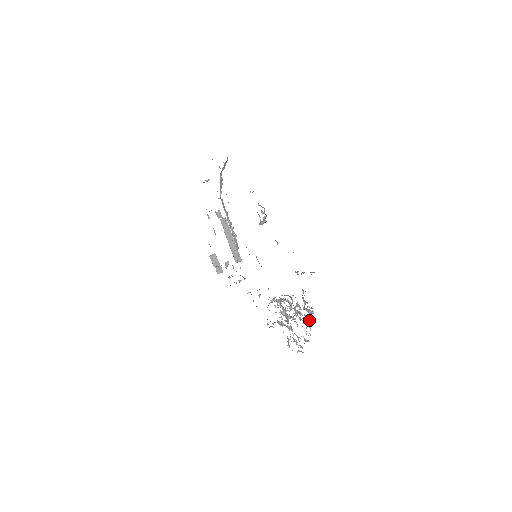
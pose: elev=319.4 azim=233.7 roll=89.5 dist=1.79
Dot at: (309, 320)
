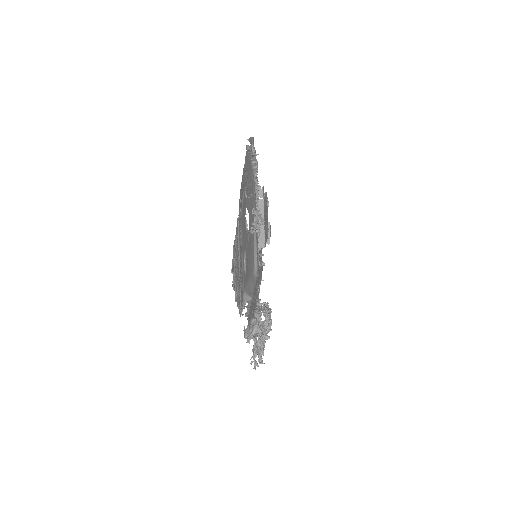
Dot at: occluded
